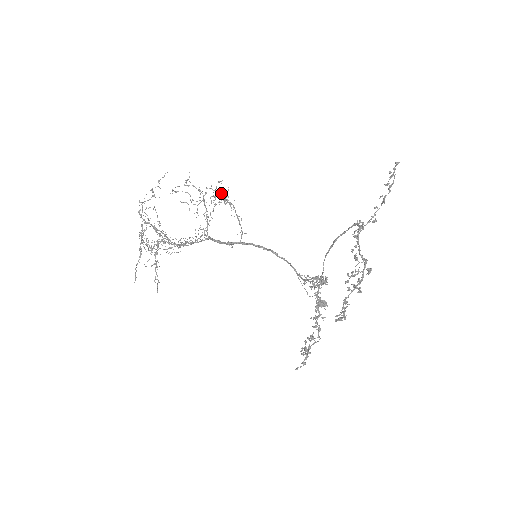
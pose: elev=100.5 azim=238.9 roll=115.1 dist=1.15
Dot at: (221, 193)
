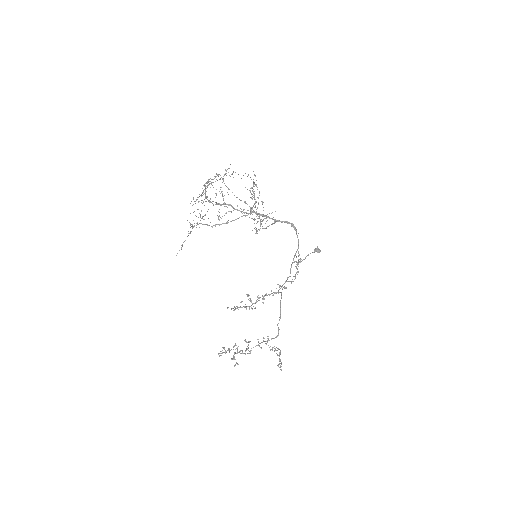
Dot at: occluded
